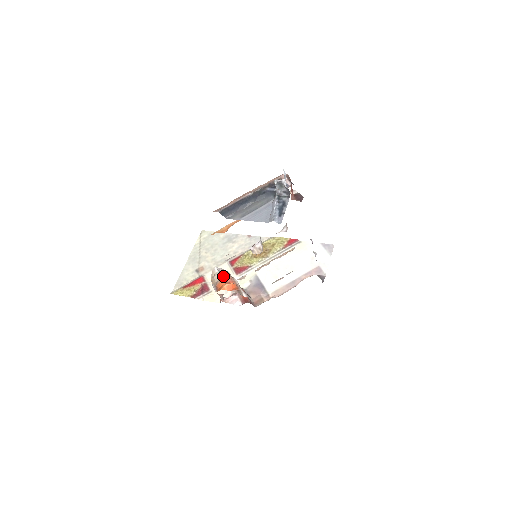
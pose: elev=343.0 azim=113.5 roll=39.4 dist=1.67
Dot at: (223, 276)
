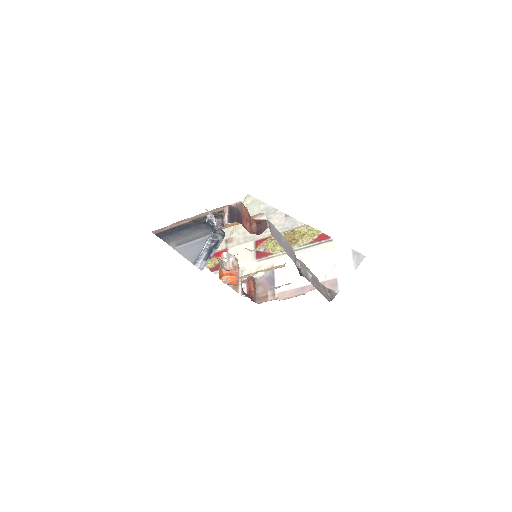
Dot at: occluded
